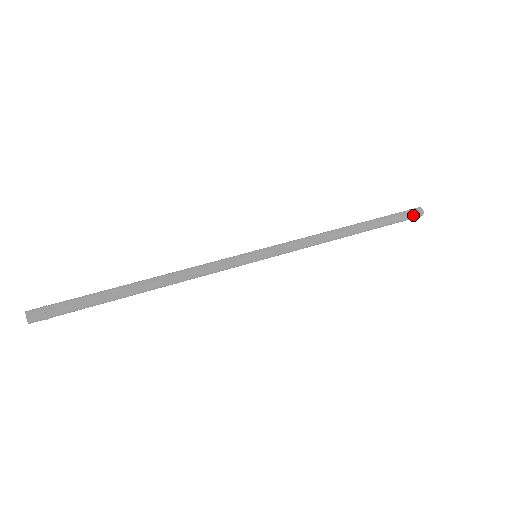
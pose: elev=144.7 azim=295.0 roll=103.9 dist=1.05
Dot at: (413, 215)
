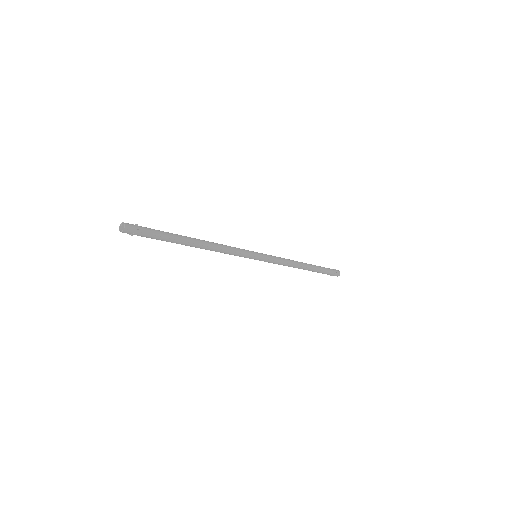
Dot at: (335, 271)
